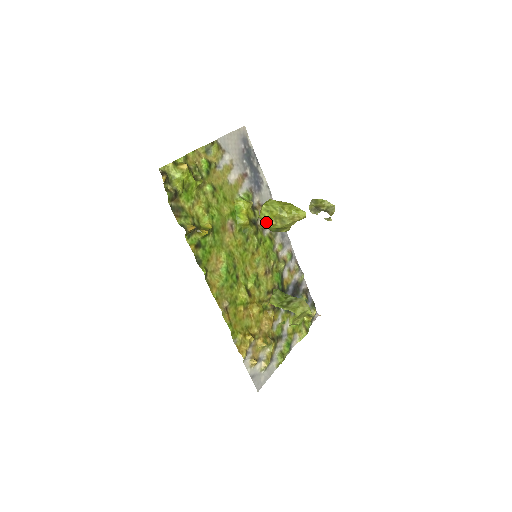
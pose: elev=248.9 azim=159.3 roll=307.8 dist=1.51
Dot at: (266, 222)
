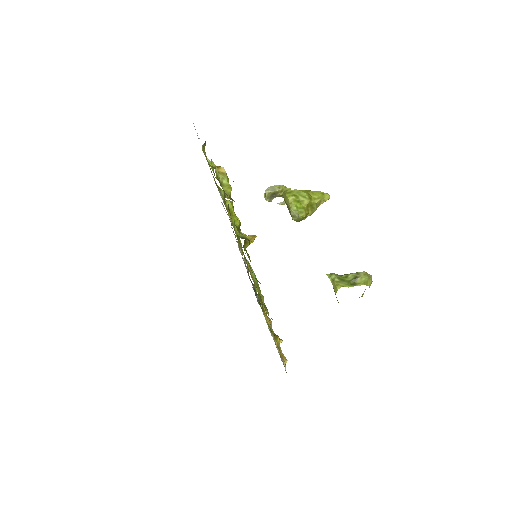
Dot at: (301, 213)
